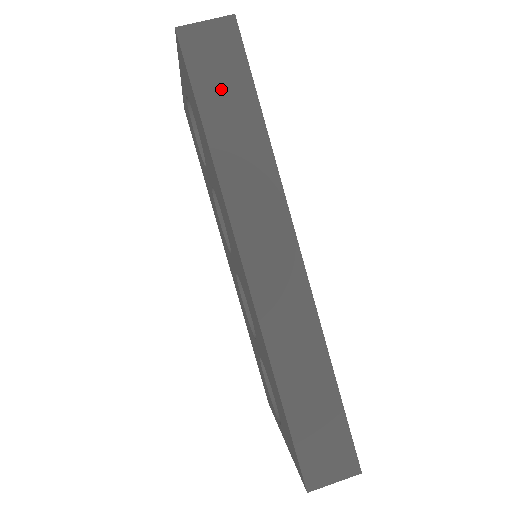
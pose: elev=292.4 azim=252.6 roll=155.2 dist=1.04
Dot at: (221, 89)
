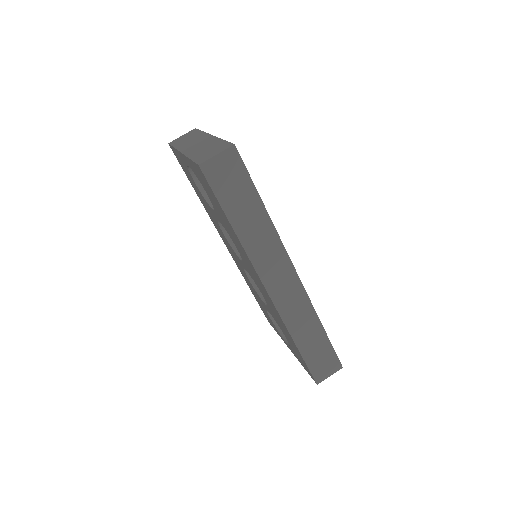
Dot at: (235, 195)
